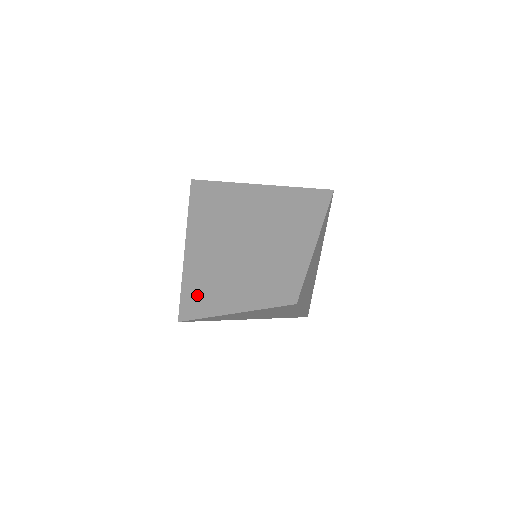
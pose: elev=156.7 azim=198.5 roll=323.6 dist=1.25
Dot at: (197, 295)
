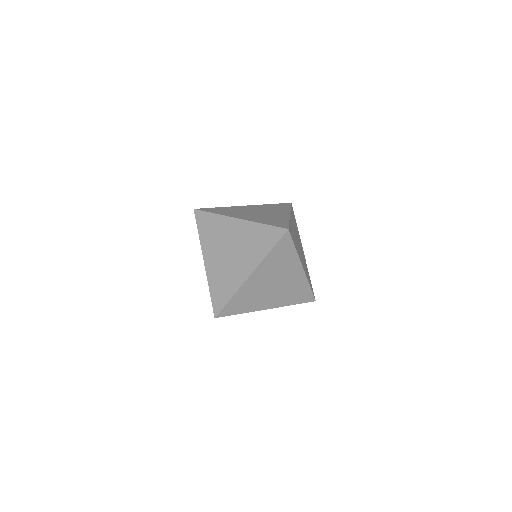
Dot at: (222, 283)
